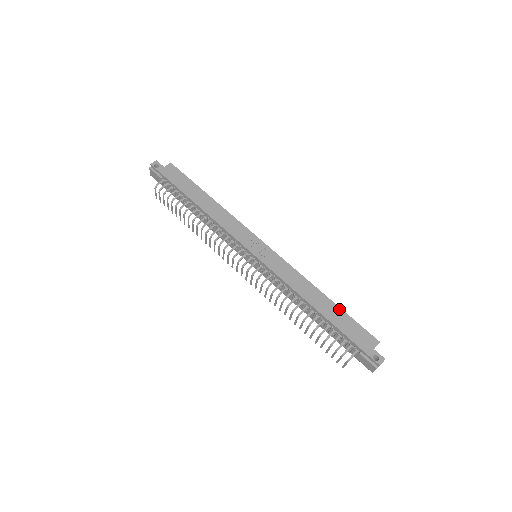
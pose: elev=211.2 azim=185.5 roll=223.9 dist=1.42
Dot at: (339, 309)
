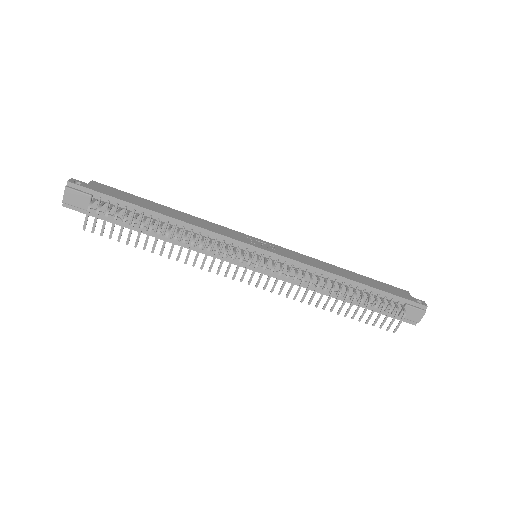
Dot at: (363, 276)
